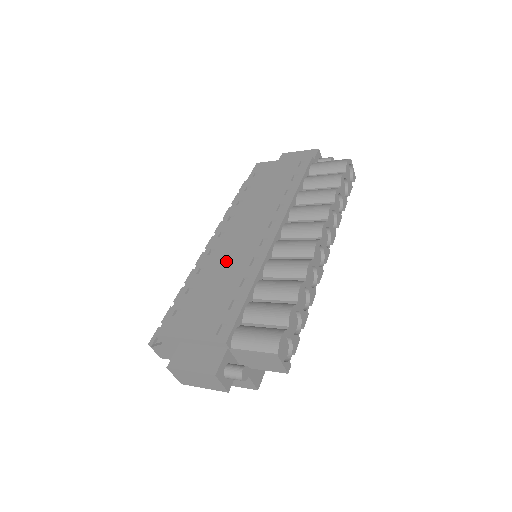
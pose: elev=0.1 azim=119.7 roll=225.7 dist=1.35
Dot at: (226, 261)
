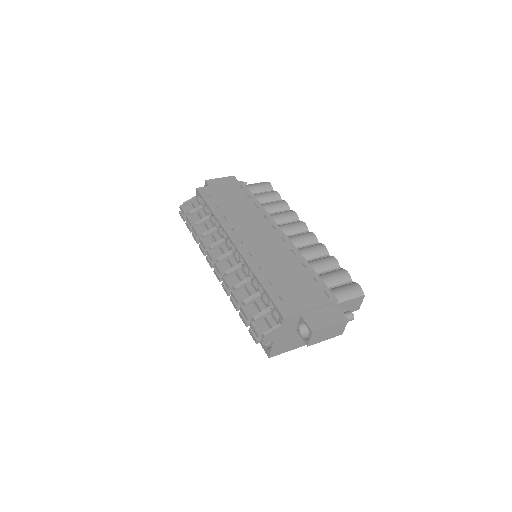
Dot at: (271, 257)
